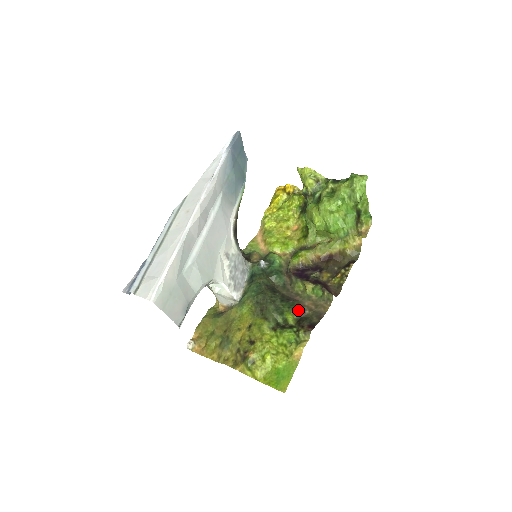
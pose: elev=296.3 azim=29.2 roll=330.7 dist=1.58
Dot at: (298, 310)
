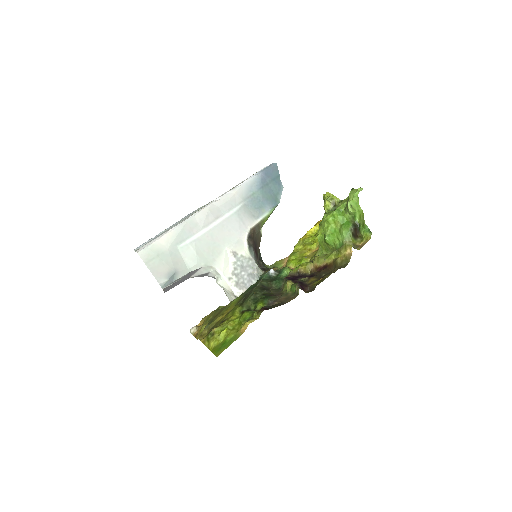
Dot at: (270, 301)
